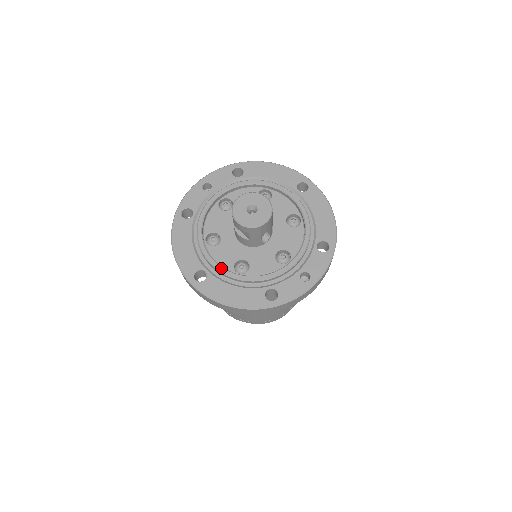
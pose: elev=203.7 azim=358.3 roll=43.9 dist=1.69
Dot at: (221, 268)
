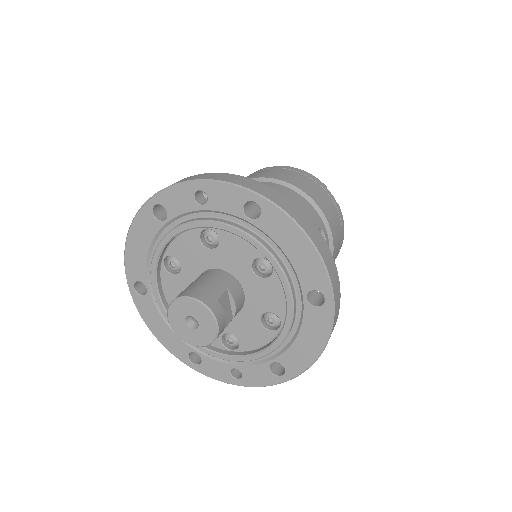
Dot at: (160, 303)
